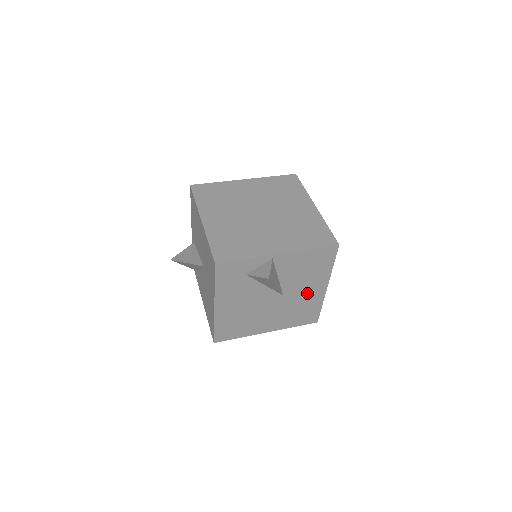
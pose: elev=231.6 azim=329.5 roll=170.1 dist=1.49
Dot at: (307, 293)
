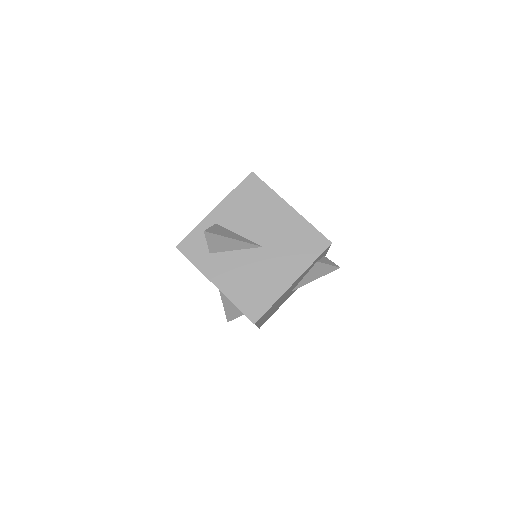
Dot at: occluded
